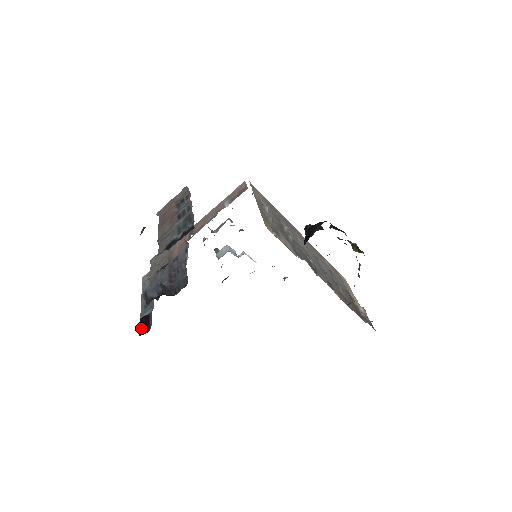
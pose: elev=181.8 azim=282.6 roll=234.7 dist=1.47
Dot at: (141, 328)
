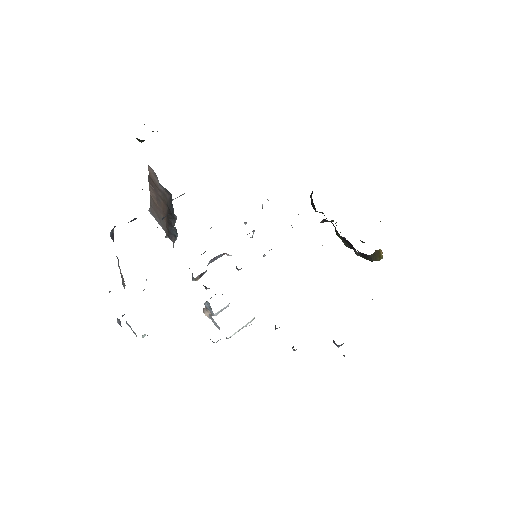
Dot at: occluded
